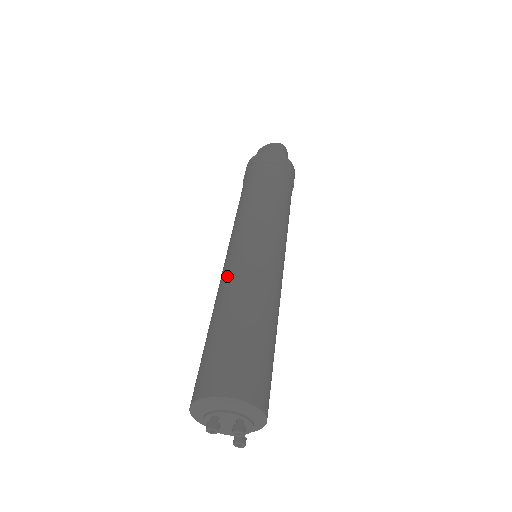
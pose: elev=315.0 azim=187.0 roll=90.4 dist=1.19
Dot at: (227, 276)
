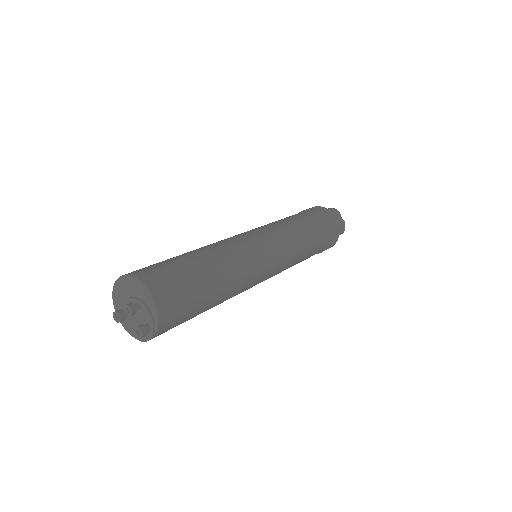
Dot at: occluded
